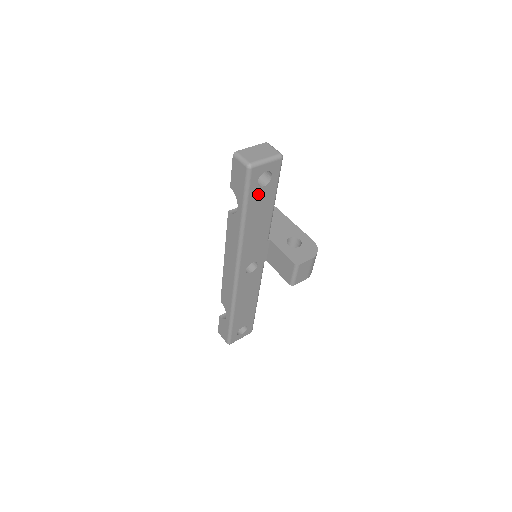
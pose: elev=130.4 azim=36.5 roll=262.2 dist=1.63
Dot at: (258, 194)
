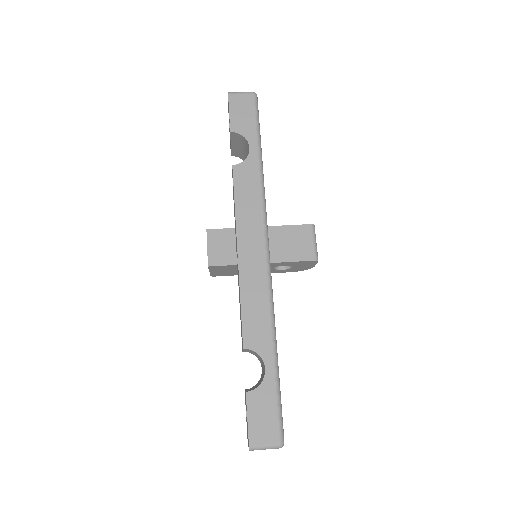
Dot at: occluded
